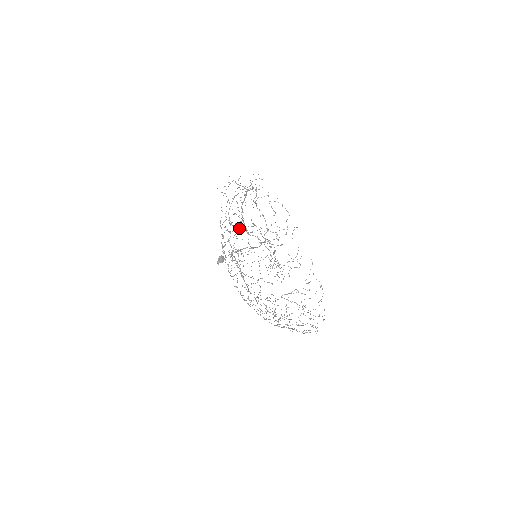
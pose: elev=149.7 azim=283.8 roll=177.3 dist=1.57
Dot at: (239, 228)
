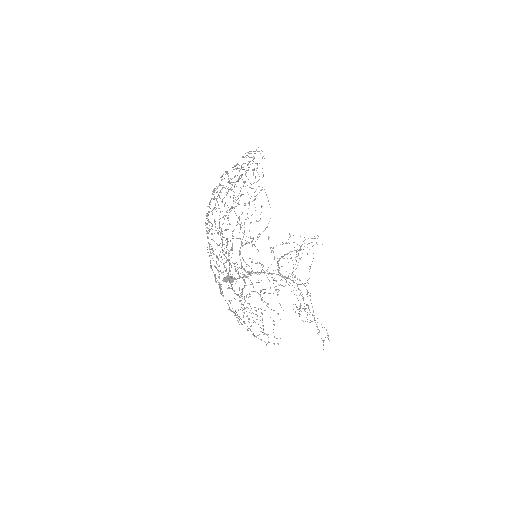
Dot at: (220, 191)
